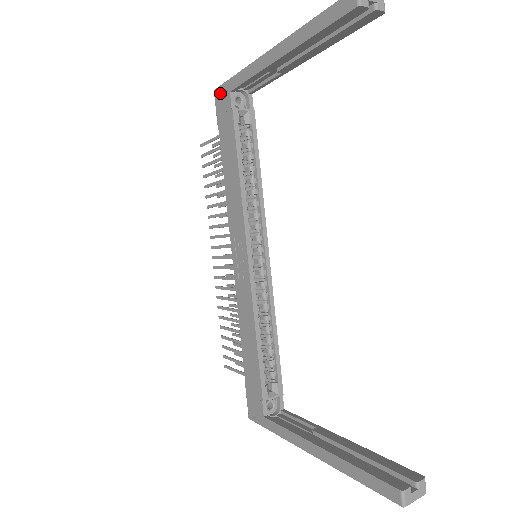
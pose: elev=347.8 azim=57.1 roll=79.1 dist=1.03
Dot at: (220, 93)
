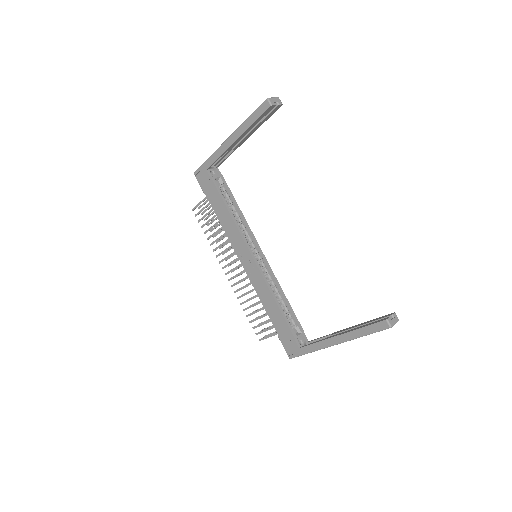
Dot at: (199, 173)
